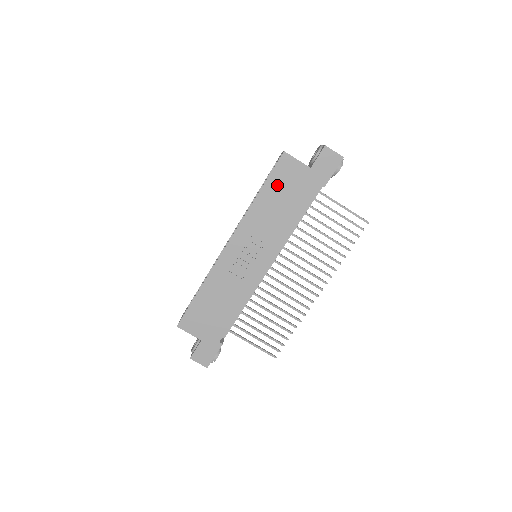
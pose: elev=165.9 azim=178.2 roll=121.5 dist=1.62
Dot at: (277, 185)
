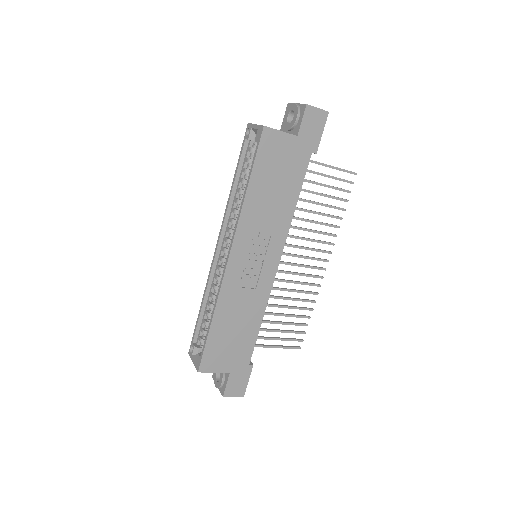
Dot at: (266, 169)
